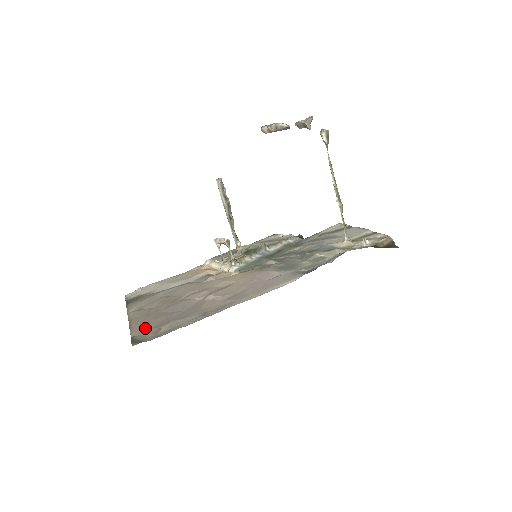
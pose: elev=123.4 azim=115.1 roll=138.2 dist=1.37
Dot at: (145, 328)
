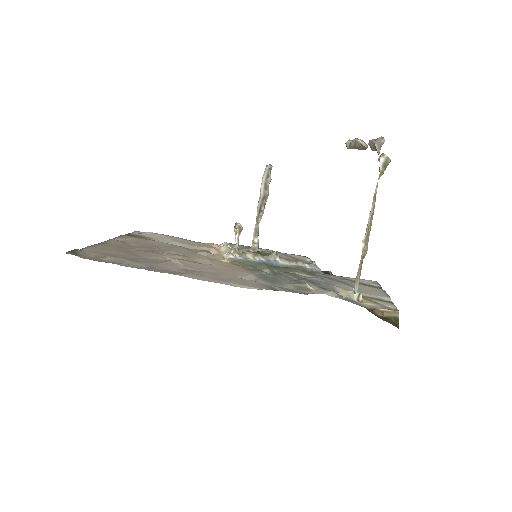
Dot at: (98, 250)
